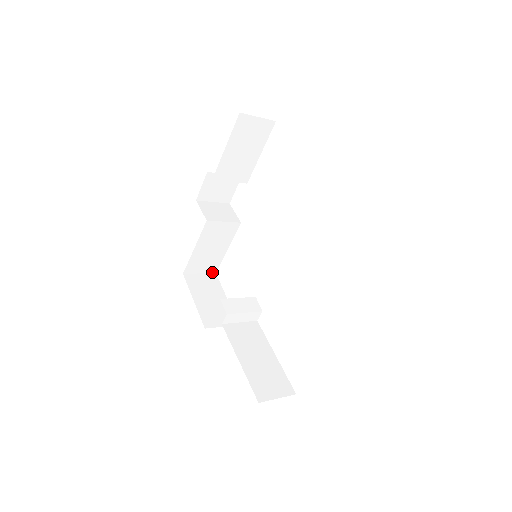
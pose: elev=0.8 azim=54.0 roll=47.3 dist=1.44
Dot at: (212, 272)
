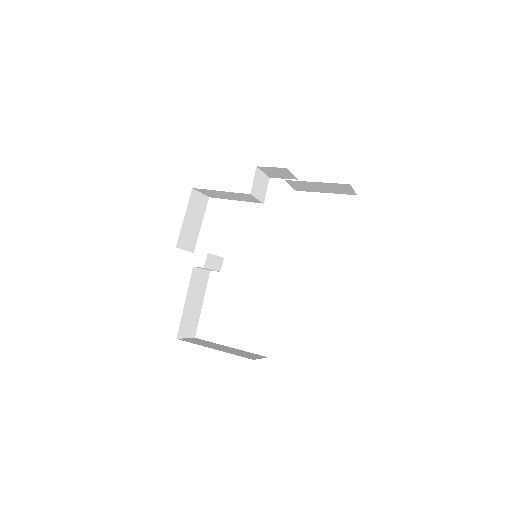
Dot at: (208, 196)
